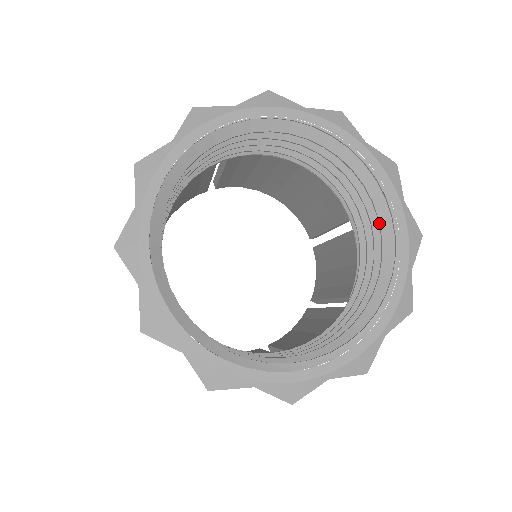
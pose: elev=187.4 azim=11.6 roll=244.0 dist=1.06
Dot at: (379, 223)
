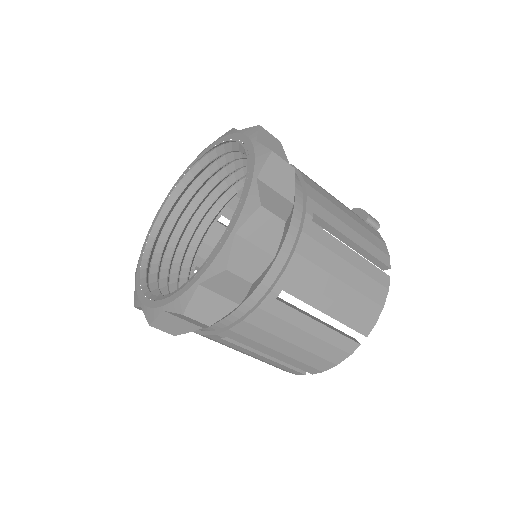
Dot at: occluded
